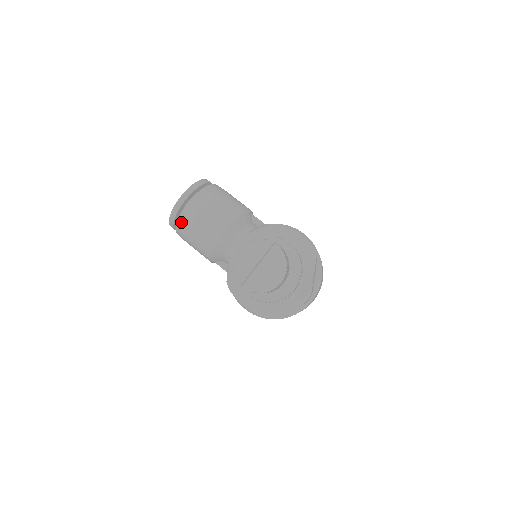
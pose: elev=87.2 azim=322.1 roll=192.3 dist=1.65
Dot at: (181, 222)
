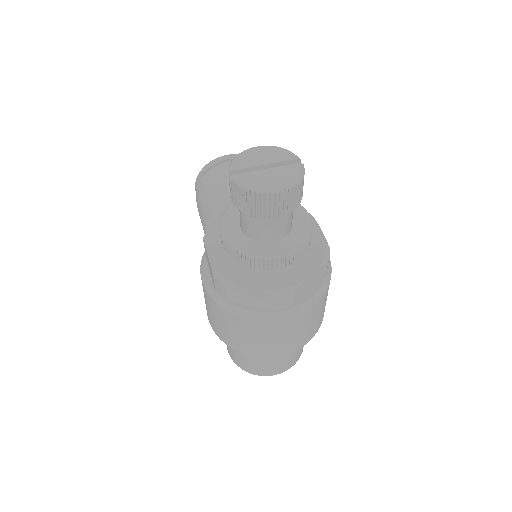
Dot at: (210, 173)
